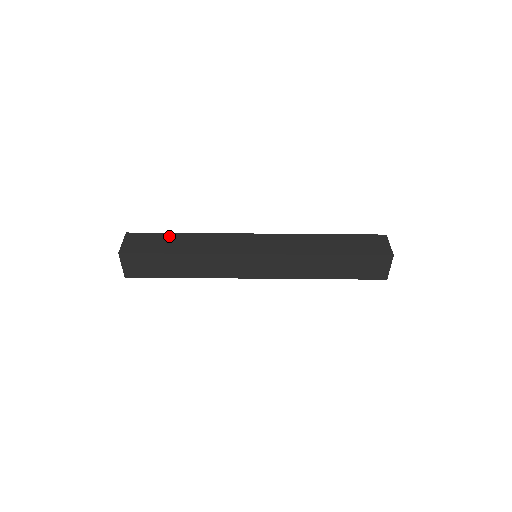
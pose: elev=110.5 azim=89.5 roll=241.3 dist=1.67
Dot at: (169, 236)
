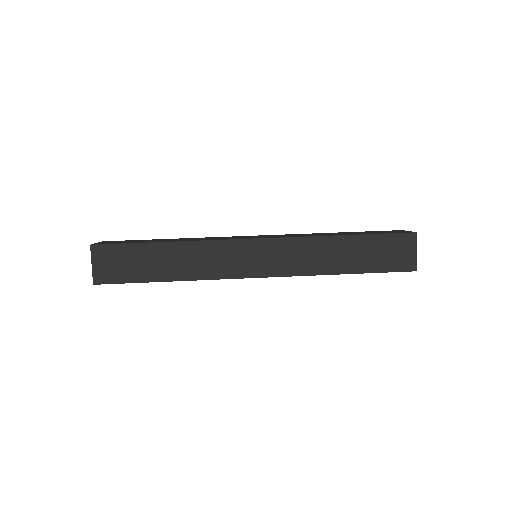
Dot at: (153, 239)
